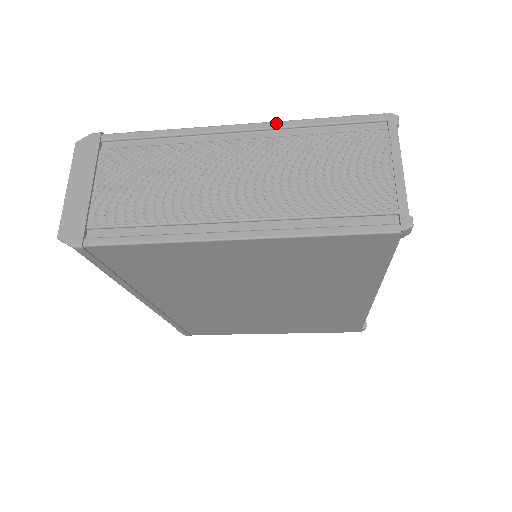
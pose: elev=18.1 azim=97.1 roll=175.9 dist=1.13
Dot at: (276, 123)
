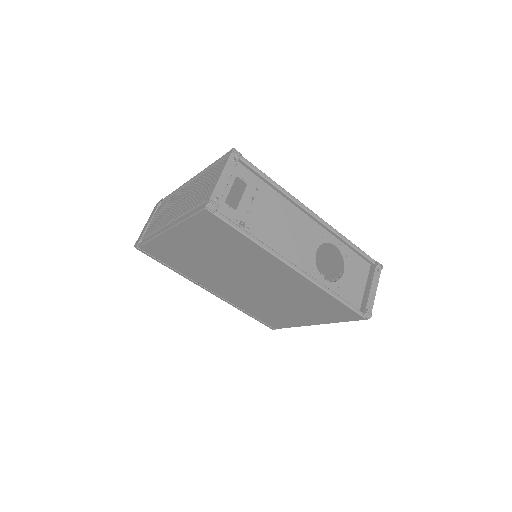
Dot at: (201, 172)
